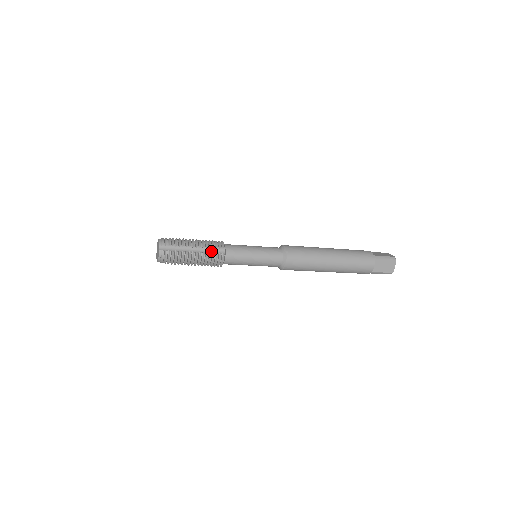
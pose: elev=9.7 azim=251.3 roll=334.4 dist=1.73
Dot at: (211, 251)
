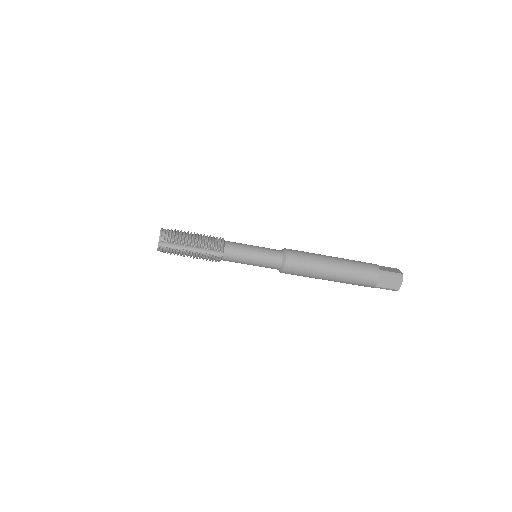
Dot at: occluded
